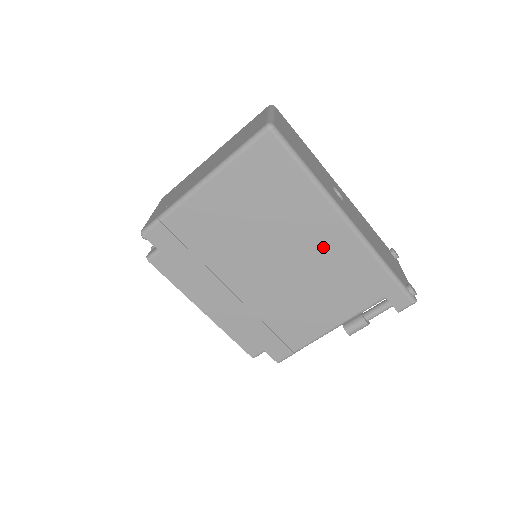
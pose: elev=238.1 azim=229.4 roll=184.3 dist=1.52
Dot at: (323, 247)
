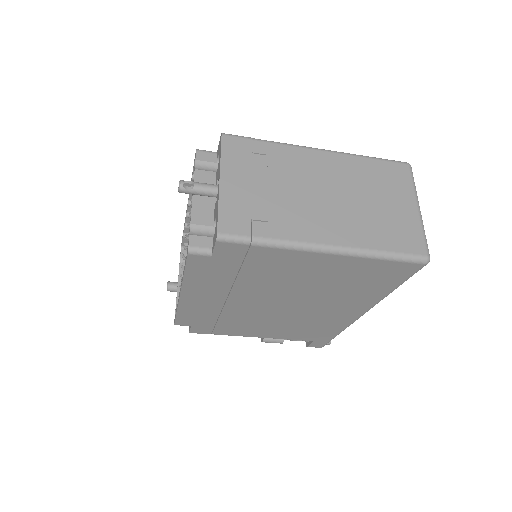
Dot at: (329, 315)
